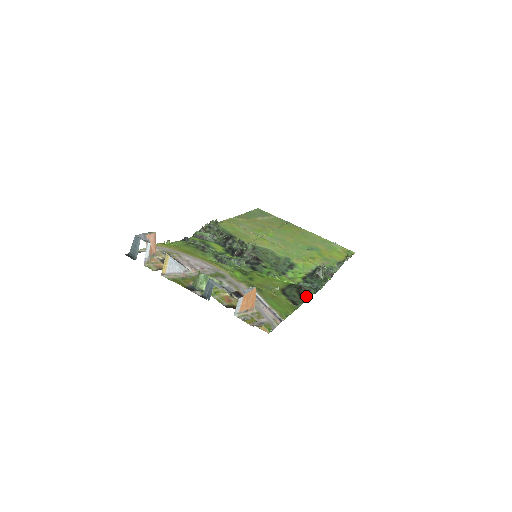
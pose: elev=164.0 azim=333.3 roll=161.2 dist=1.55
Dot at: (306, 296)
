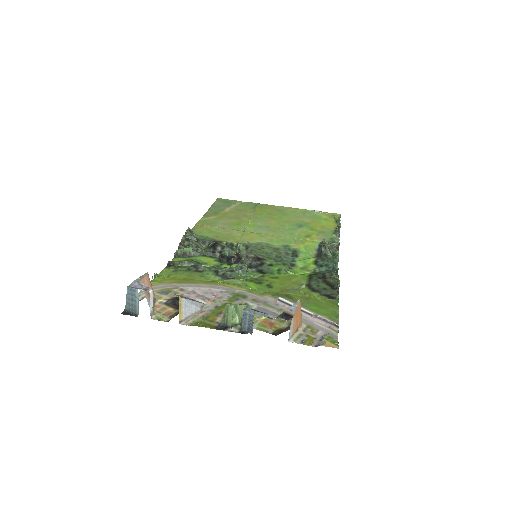
Dot at: (338, 284)
